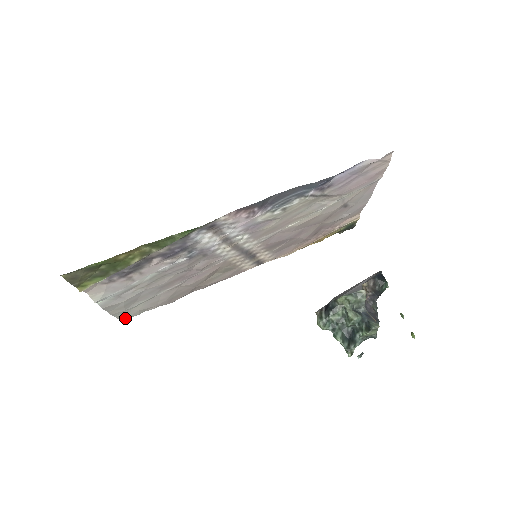
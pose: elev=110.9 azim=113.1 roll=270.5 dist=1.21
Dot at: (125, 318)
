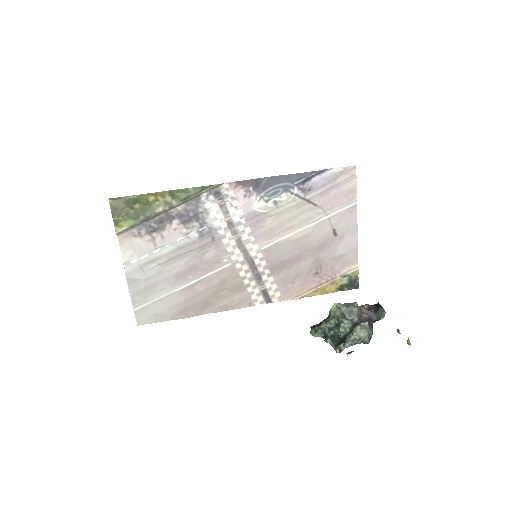
Dot at: (142, 323)
